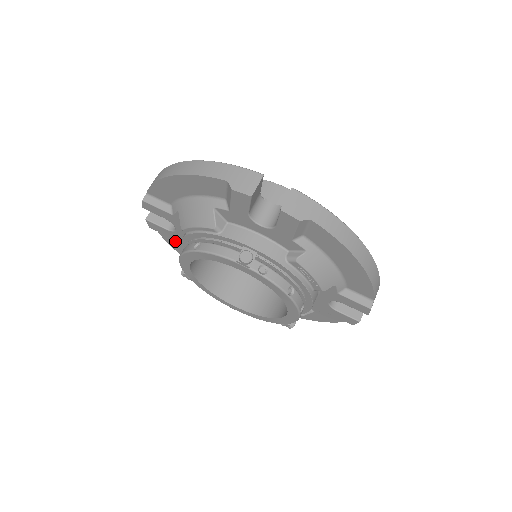
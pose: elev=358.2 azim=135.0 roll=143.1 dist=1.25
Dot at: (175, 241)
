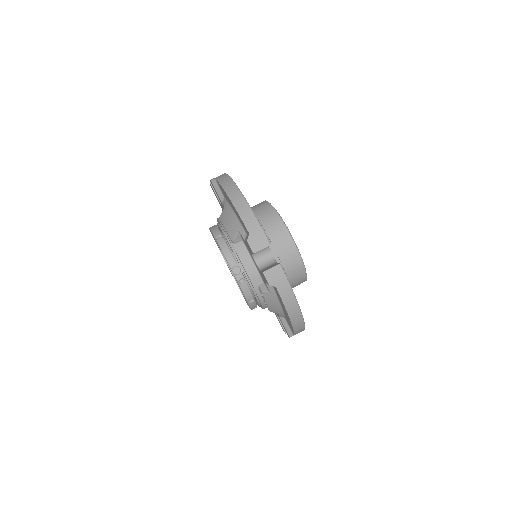
Dot at: occluded
